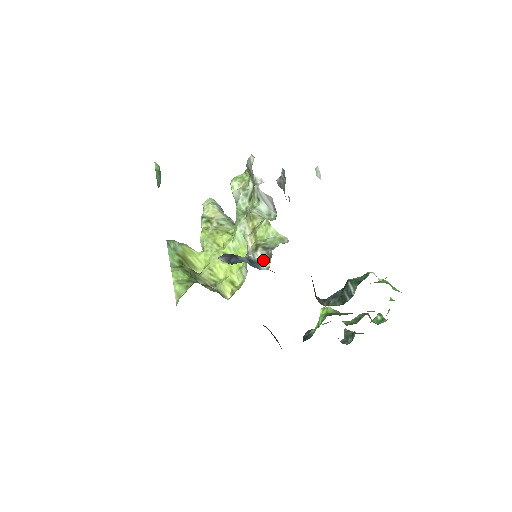
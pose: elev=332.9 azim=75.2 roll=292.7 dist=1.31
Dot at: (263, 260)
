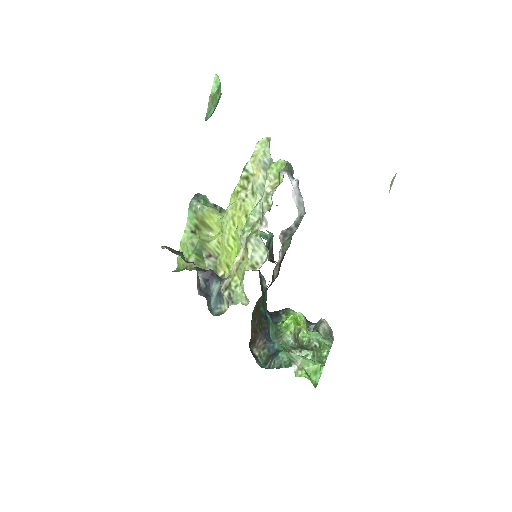
Dot at: (225, 302)
